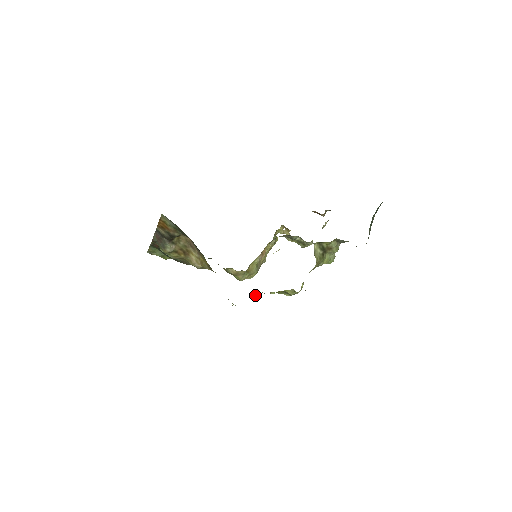
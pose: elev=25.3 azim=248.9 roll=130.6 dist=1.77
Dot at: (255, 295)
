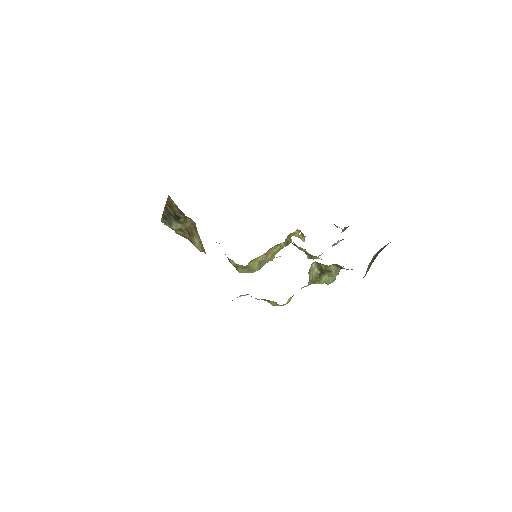
Dot at: (241, 295)
